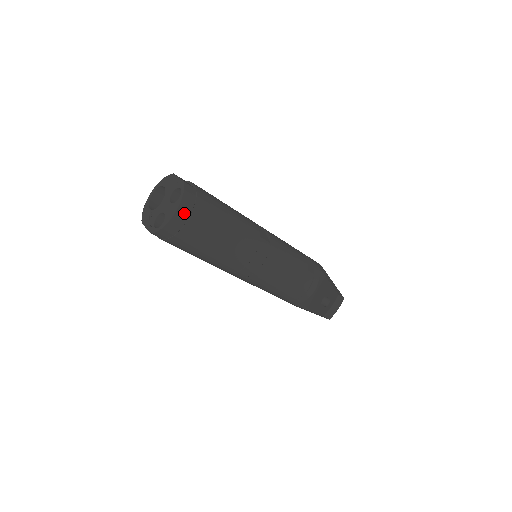
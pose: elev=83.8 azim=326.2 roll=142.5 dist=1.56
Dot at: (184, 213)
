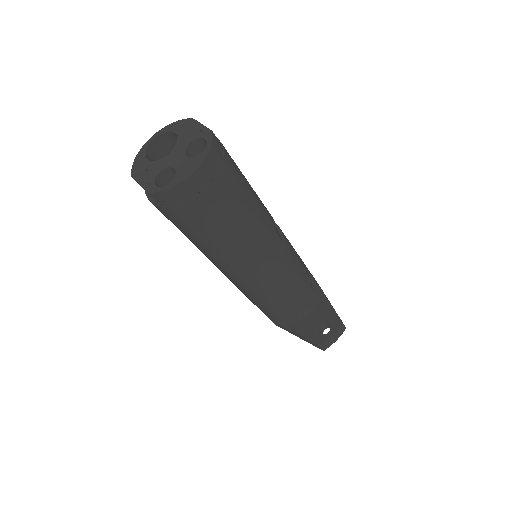
Dot at: (206, 174)
